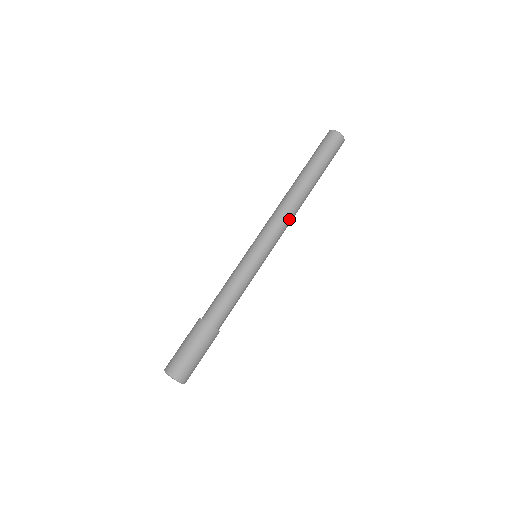
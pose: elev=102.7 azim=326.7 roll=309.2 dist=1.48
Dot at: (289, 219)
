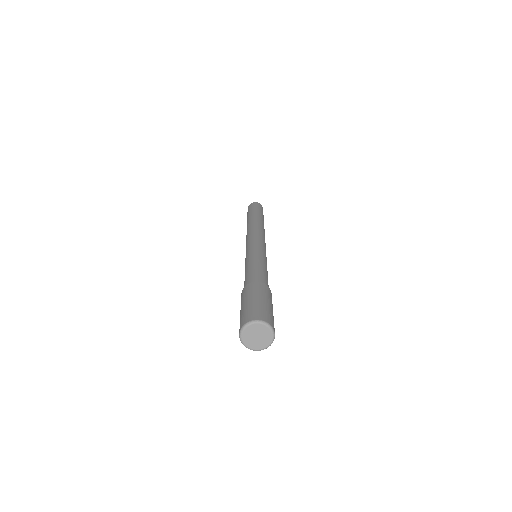
Dot at: (260, 231)
